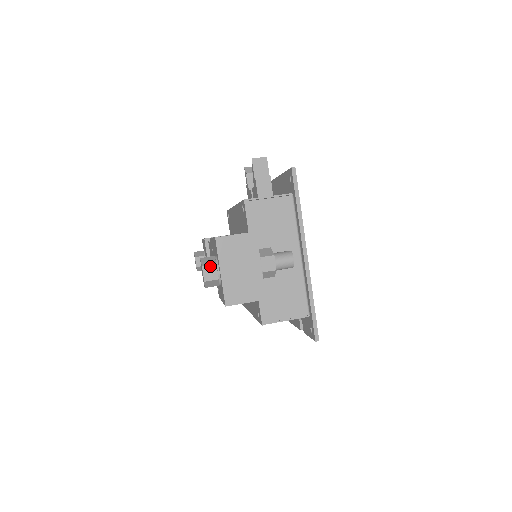
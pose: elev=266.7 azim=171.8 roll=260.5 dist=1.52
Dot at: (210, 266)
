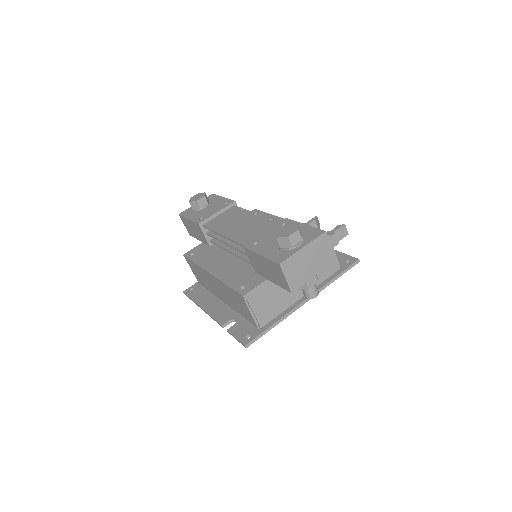
Dot at: (300, 236)
